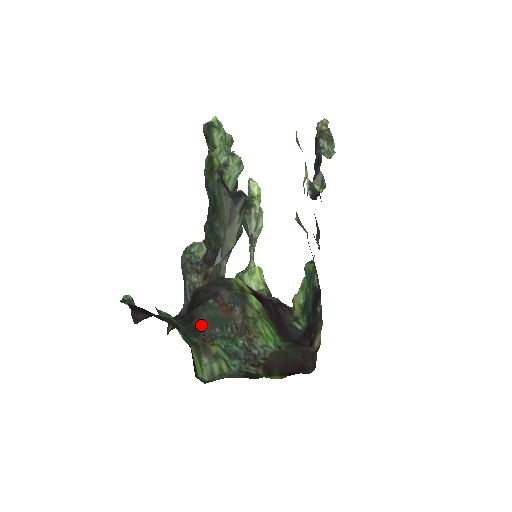
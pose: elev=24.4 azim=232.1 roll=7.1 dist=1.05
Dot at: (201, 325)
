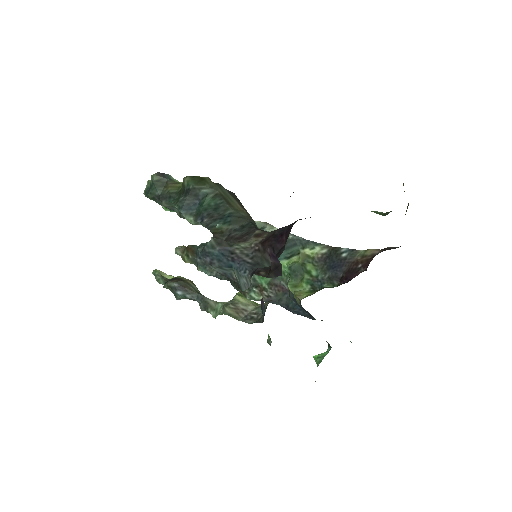
Dot at: occluded
